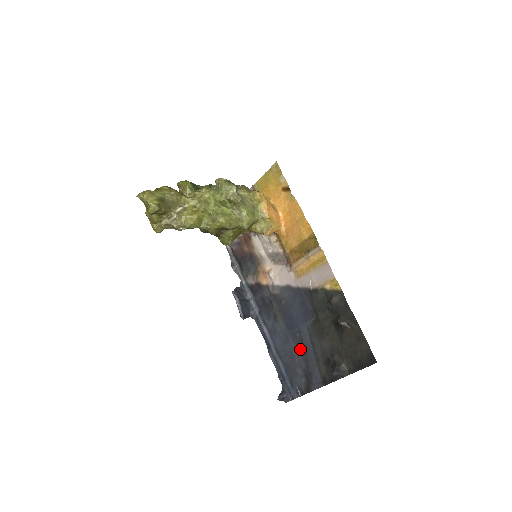
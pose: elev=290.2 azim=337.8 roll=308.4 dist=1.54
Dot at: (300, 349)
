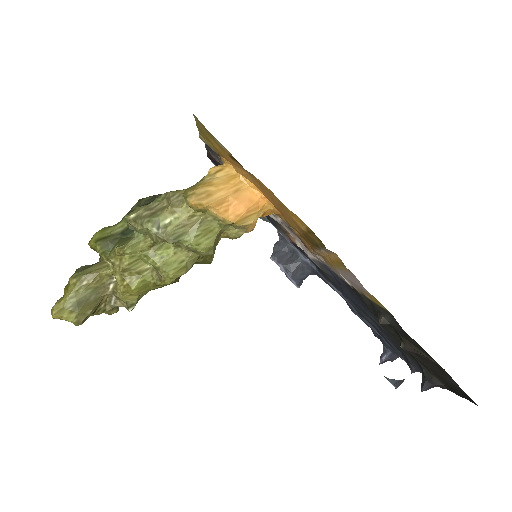
Dot at: (379, 328)
